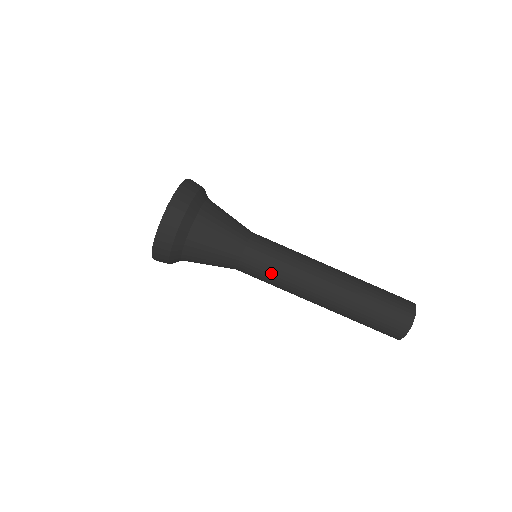
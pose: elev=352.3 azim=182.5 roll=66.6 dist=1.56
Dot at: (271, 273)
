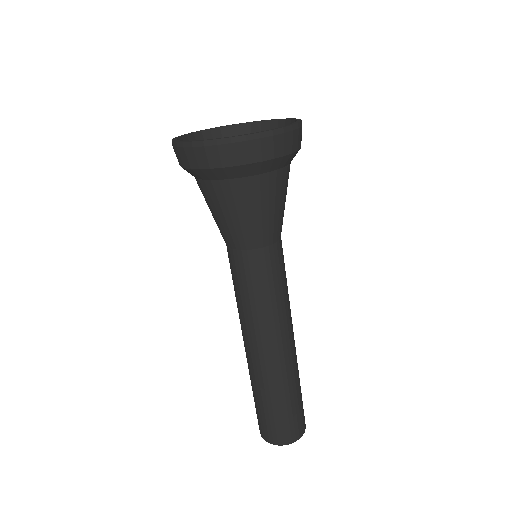
Dot at: (250, 292)
